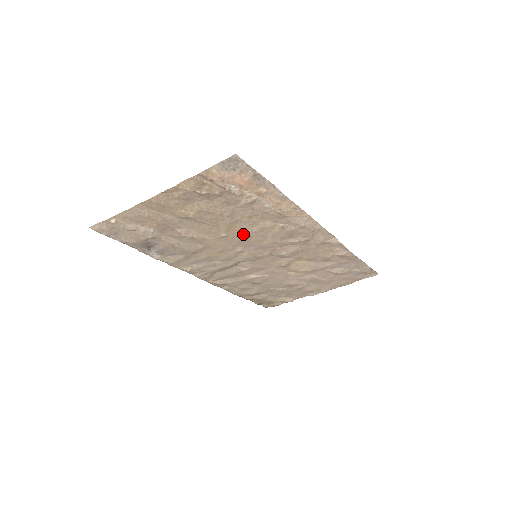
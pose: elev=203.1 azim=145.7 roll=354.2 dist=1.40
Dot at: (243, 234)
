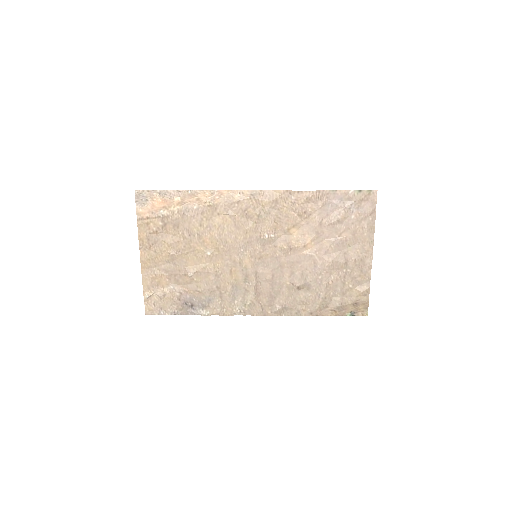
Dot at: (218, 243)
